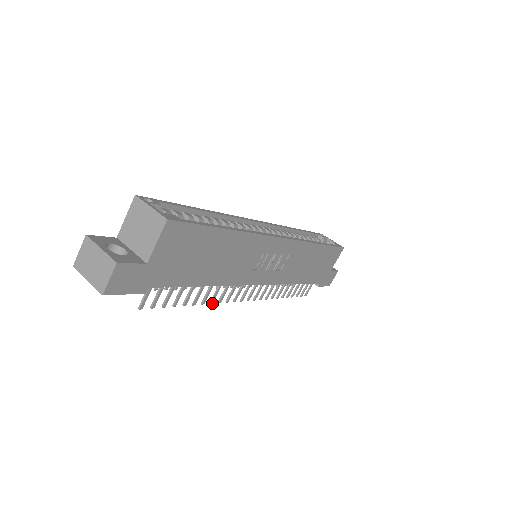
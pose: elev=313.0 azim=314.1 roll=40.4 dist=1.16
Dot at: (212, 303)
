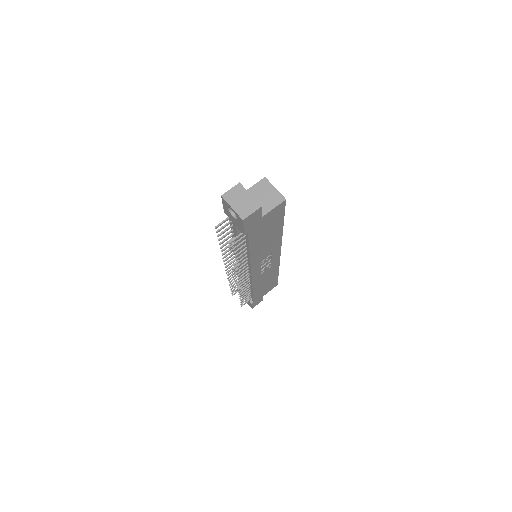
Dot at: (234, 269)
